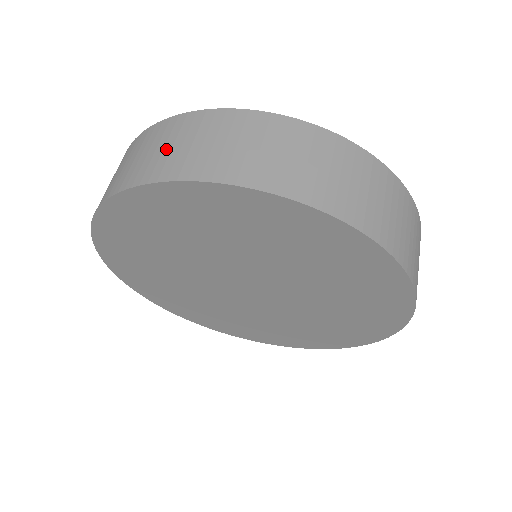
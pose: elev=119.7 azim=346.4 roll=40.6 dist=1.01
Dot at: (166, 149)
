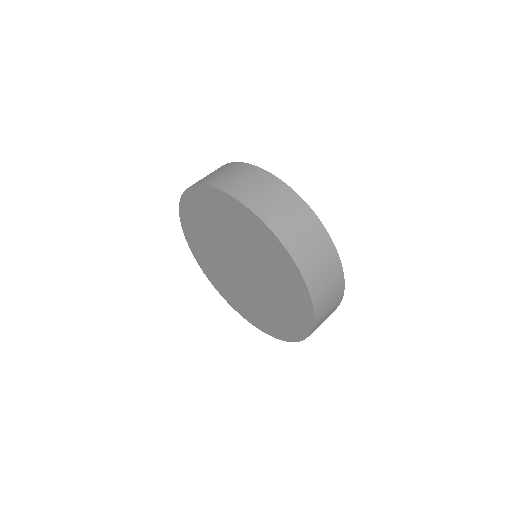
Dot at: (298, 230)
